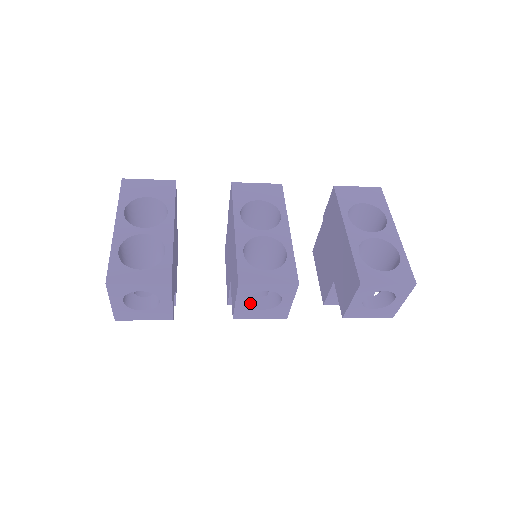
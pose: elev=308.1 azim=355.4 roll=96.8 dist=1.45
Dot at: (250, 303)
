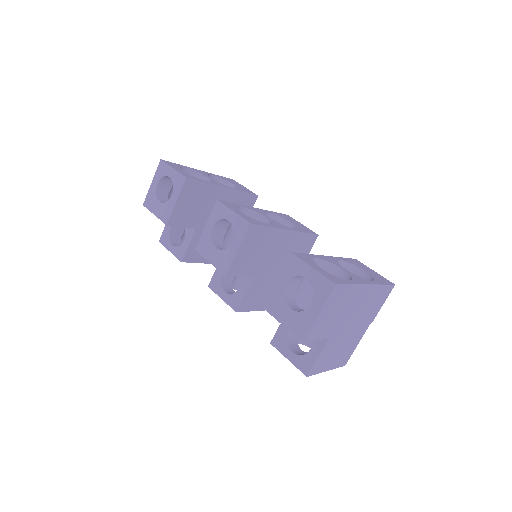
Dot at: (214, 238)
